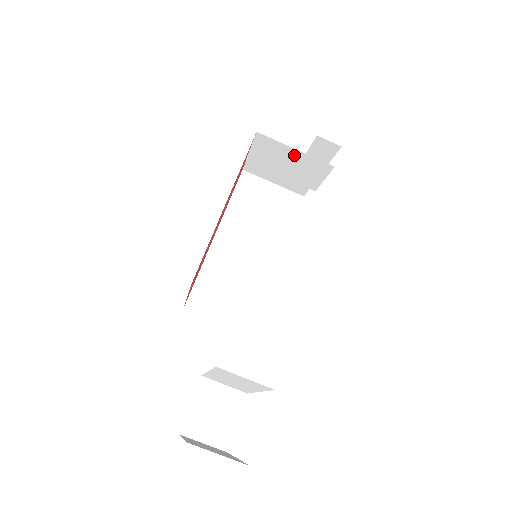
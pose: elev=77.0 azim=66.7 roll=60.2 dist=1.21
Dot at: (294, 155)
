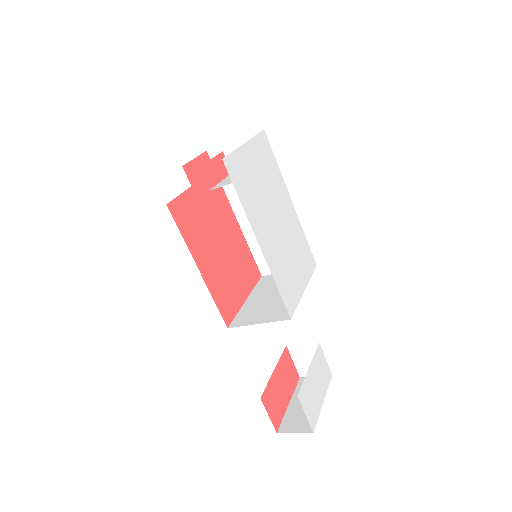
Dot at: occluded
